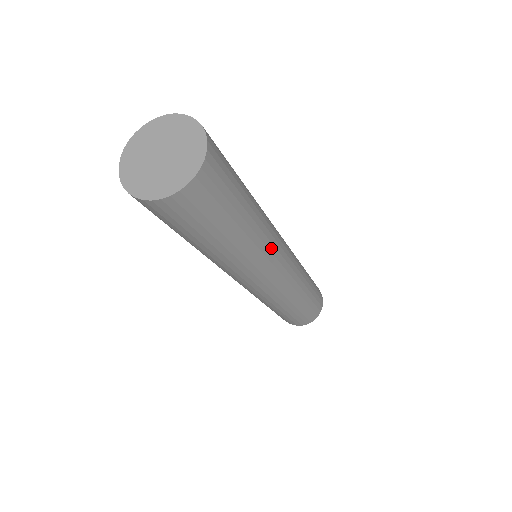
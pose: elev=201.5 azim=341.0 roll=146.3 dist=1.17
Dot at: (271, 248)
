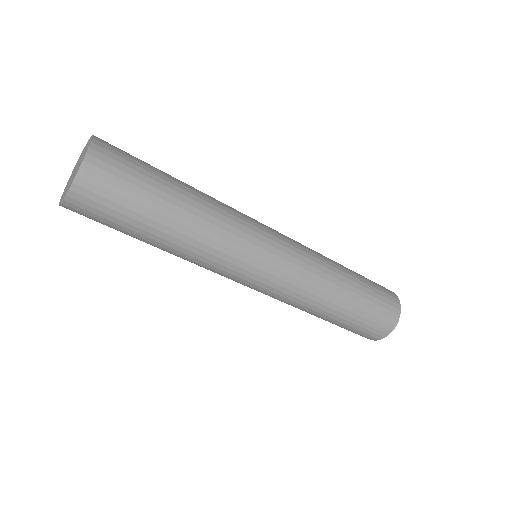
Dot at: (225, 257)
